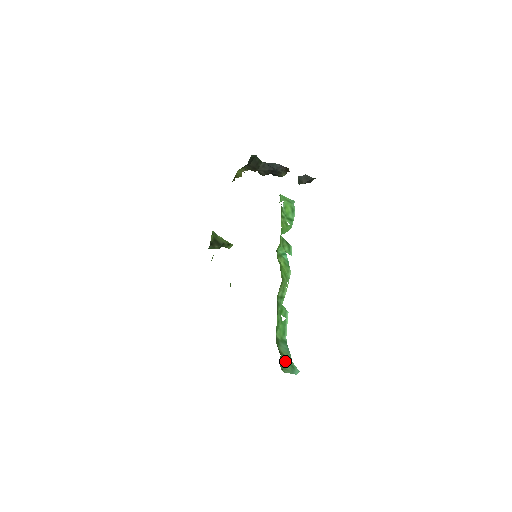
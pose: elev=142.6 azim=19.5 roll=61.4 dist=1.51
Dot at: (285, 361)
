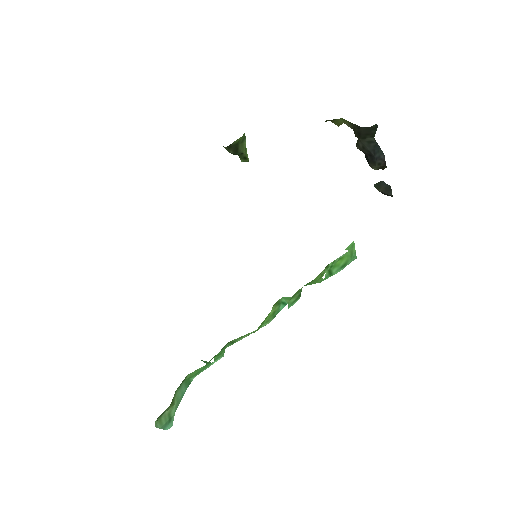
Dot at: (168, 410)
